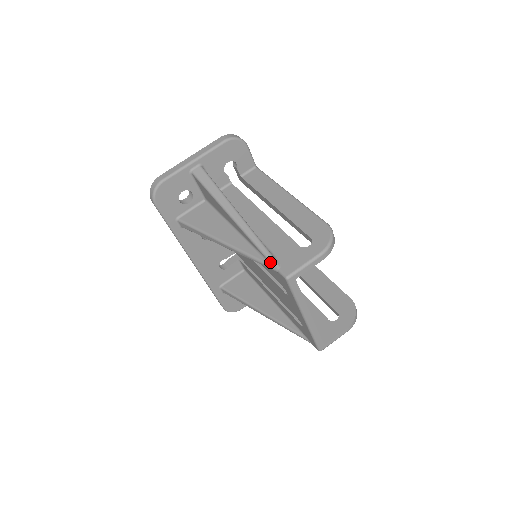
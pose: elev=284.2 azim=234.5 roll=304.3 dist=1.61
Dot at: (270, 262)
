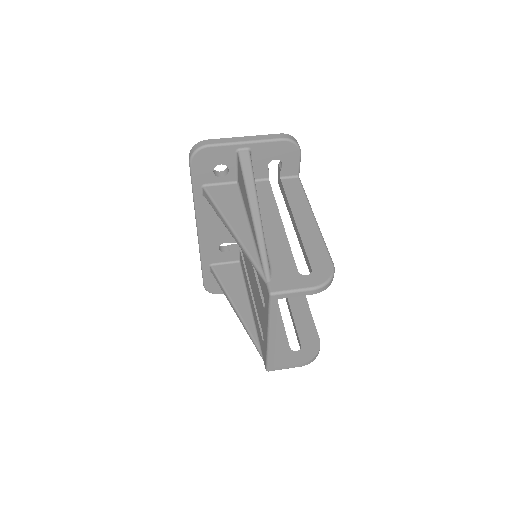
Dot at: (264, 271)
